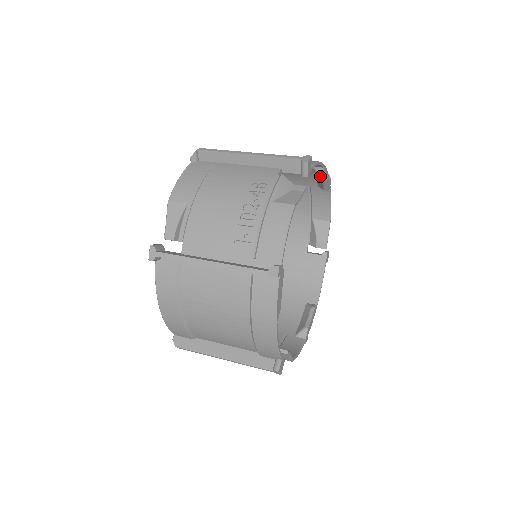
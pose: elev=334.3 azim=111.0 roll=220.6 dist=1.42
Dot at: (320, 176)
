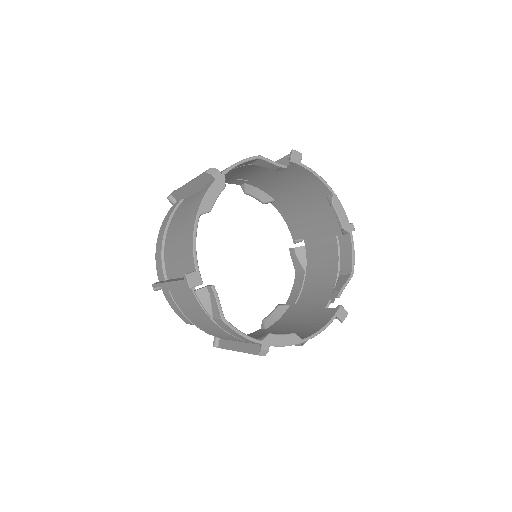
Dot at: (330, 203)
